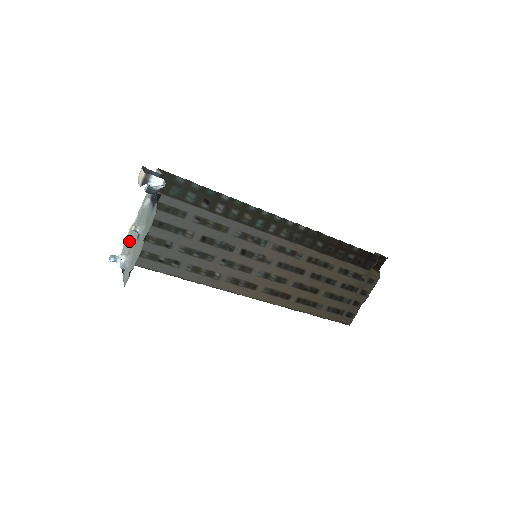
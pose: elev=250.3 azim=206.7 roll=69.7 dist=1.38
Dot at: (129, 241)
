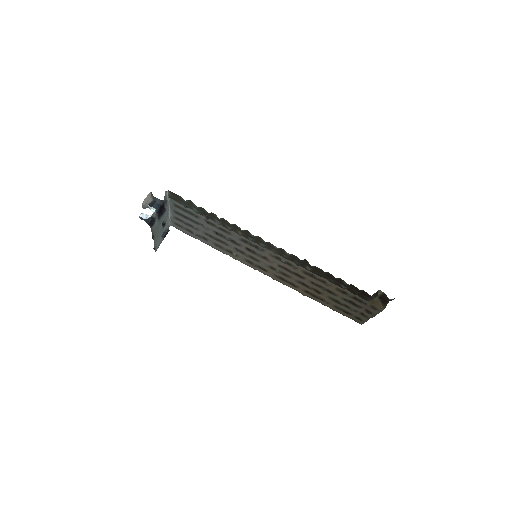
Dot at: occluded
